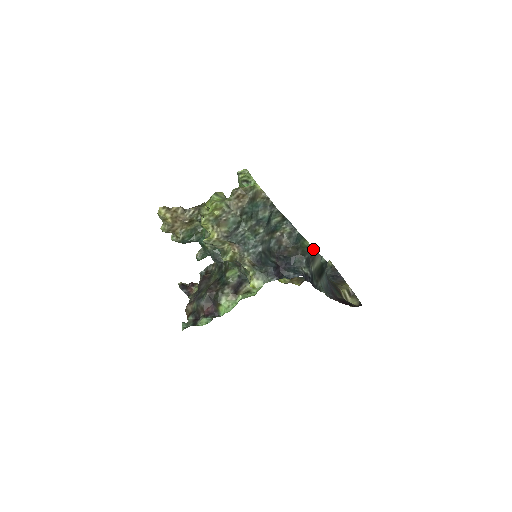
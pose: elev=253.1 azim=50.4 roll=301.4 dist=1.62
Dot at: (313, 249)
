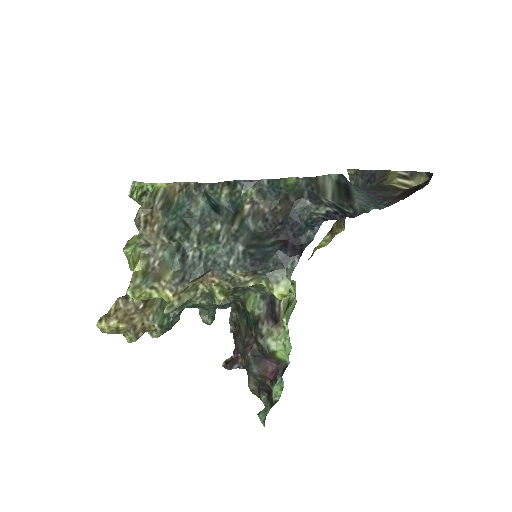
Dot at: (306, 178)
